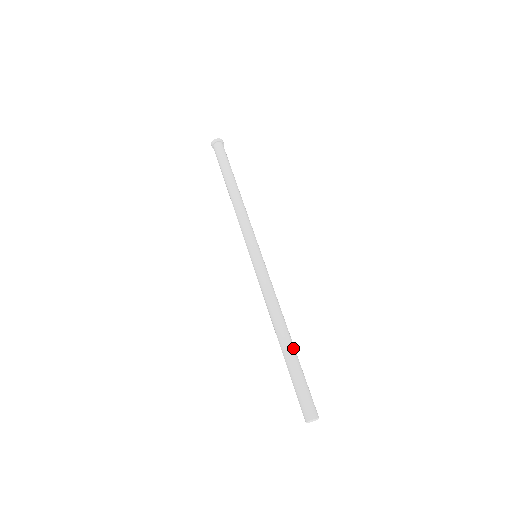
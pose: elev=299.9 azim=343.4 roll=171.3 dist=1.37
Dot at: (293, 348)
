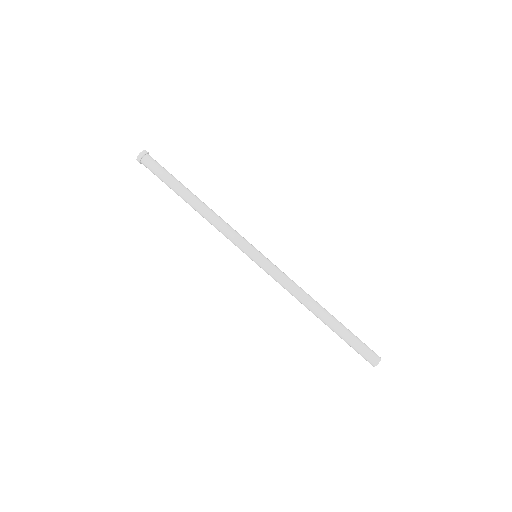
Dot at: (333, 321)
